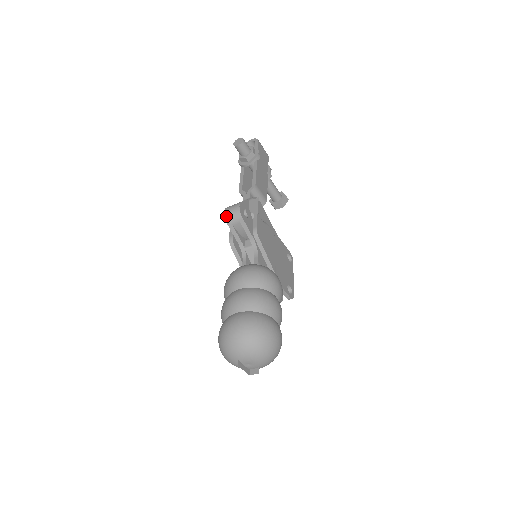
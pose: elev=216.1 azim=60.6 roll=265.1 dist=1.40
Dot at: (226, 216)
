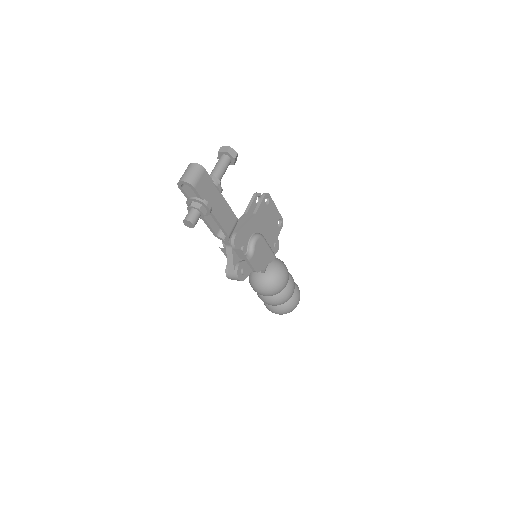
Dot at: occluded
